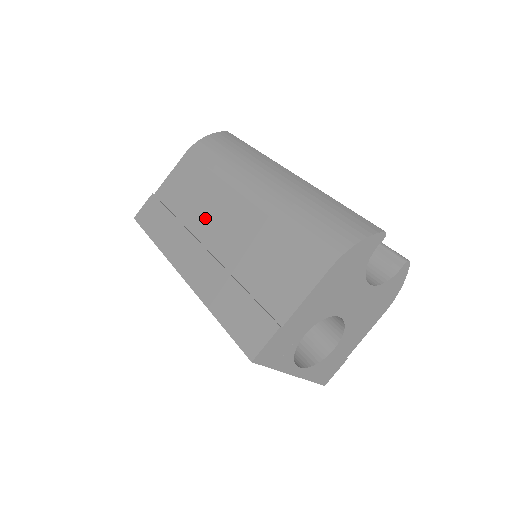
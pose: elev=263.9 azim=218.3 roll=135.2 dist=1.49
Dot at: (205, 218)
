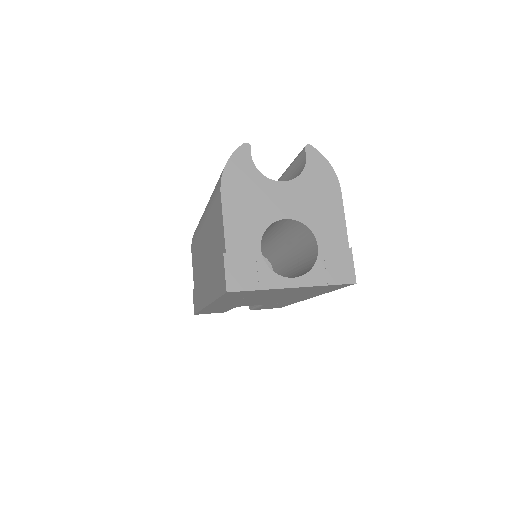
Dot at: (202, 263)
